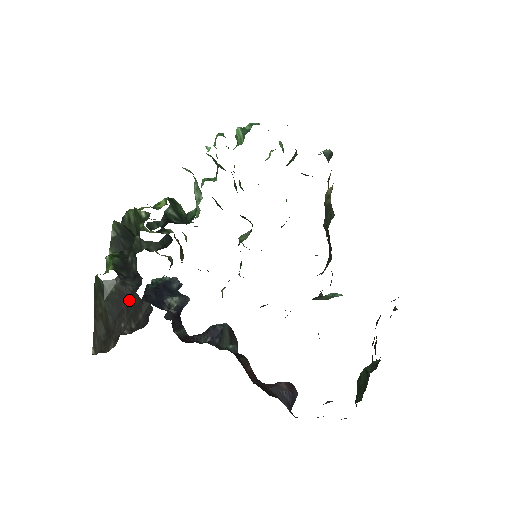
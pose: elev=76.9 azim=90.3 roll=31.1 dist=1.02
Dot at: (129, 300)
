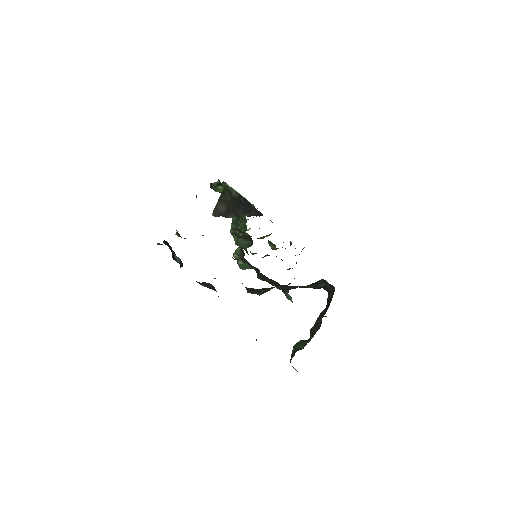
Dot at: (245, 205)
